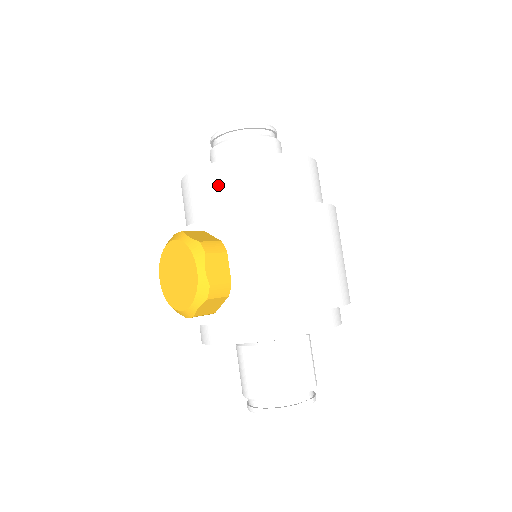
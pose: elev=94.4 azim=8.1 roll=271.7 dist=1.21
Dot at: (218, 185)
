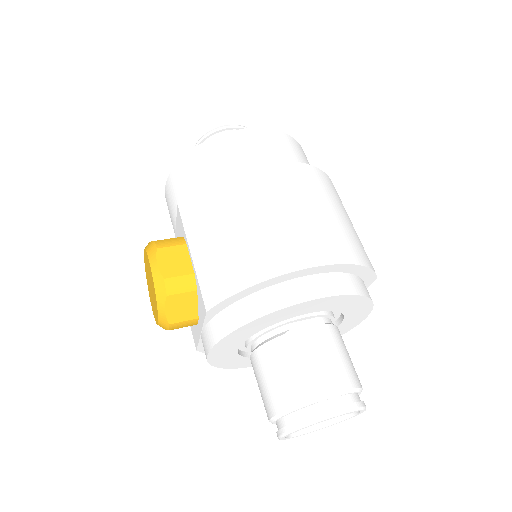
Dot at: (177, 188)
